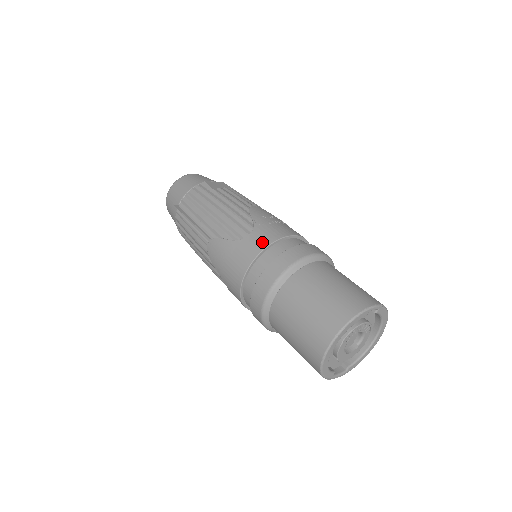
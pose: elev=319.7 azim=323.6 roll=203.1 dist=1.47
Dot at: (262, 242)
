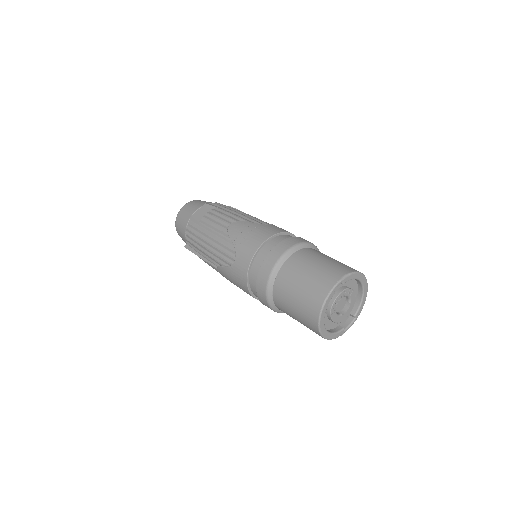
Dot at: (245, 262)
